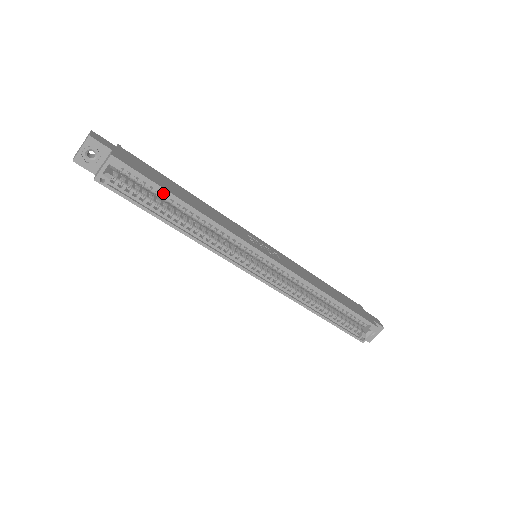
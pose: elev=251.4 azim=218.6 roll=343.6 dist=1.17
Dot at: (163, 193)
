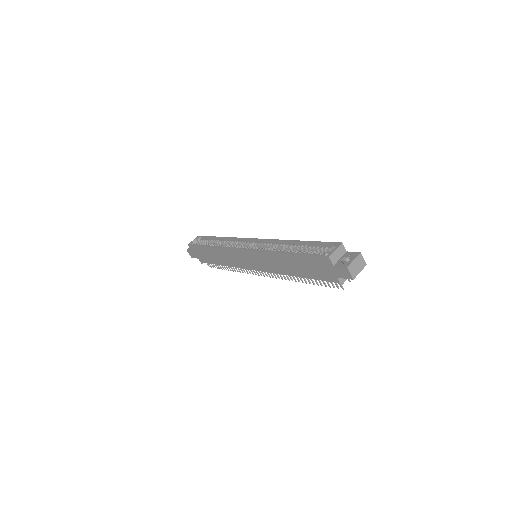
Dot at: (212, 240)
